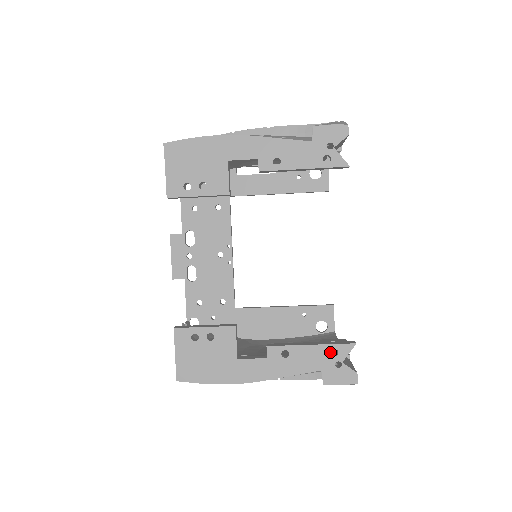
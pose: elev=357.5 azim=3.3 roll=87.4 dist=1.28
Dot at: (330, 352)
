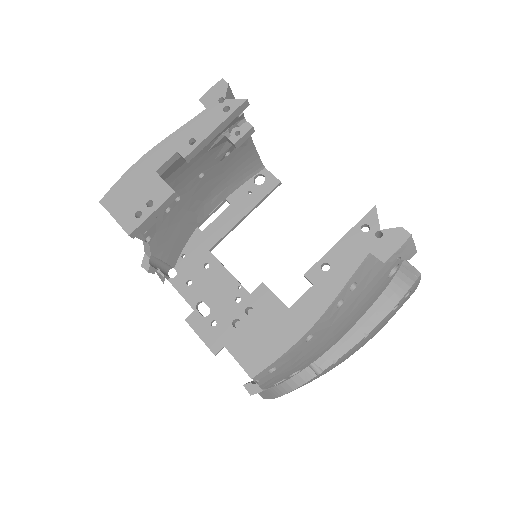
Dot at: (361, 231)
